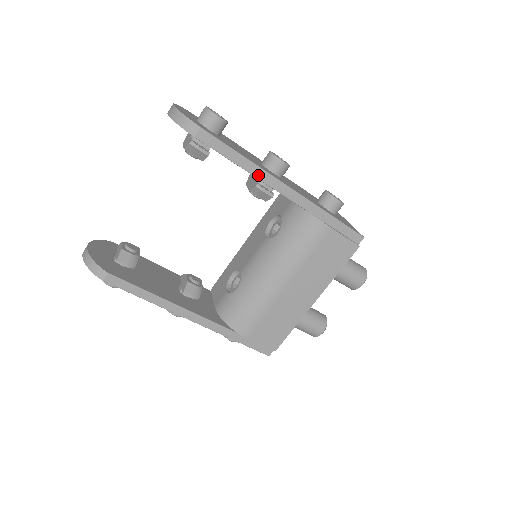
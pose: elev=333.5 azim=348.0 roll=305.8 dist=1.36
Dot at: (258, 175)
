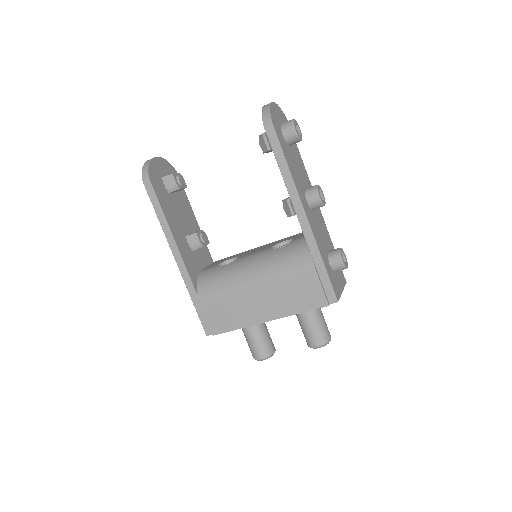
Dot at: (289, 187)
